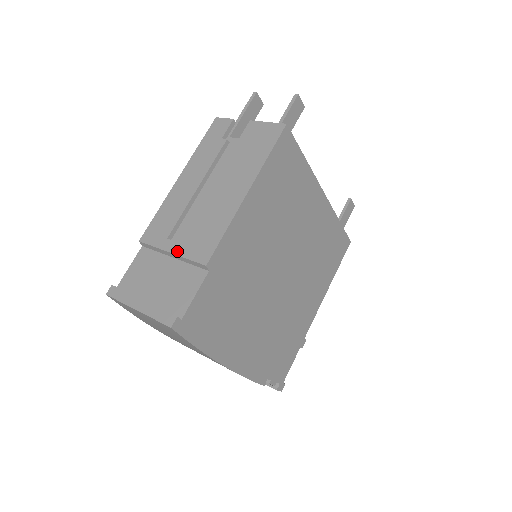
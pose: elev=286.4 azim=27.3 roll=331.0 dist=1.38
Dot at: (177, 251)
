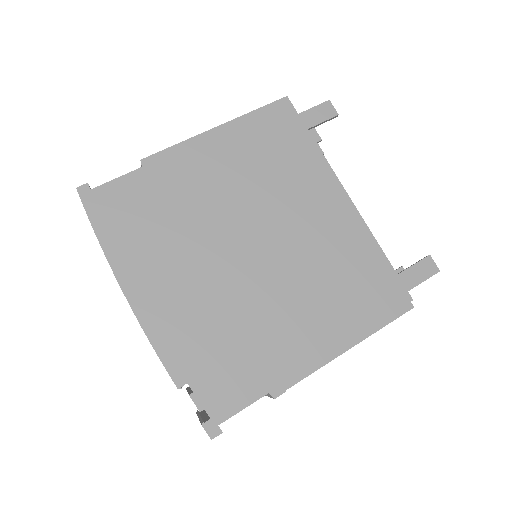
Dot at: occluded
